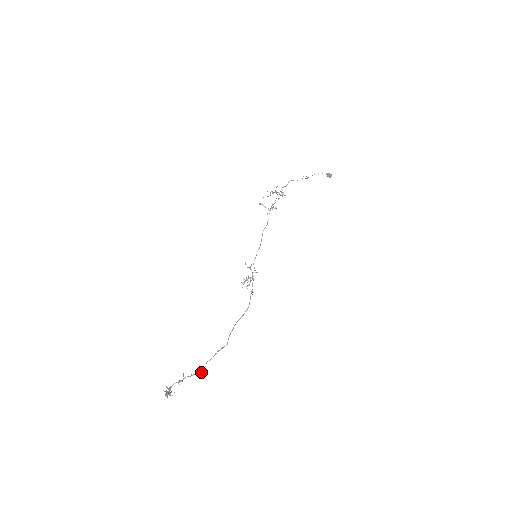
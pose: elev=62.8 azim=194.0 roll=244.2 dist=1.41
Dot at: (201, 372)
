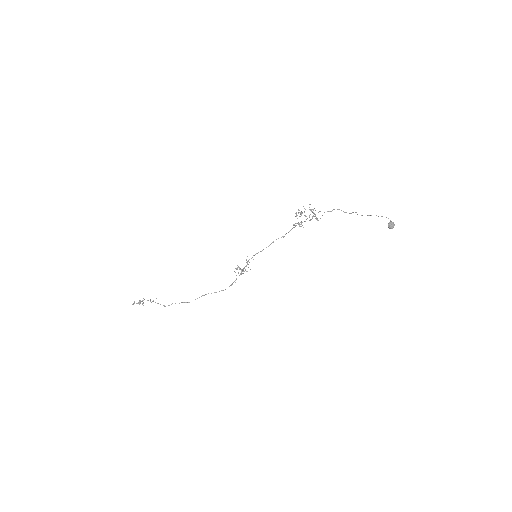
Dot at: (165, 306)
